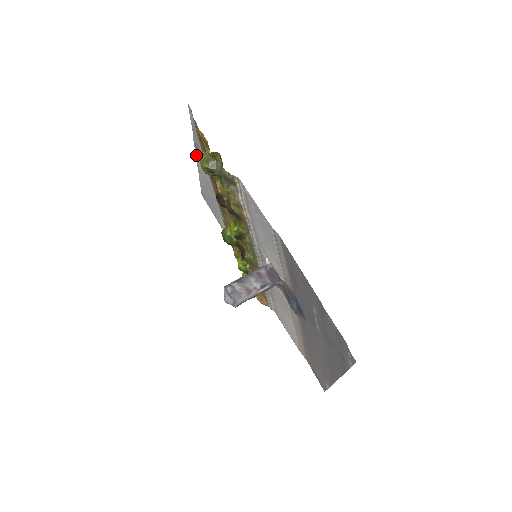
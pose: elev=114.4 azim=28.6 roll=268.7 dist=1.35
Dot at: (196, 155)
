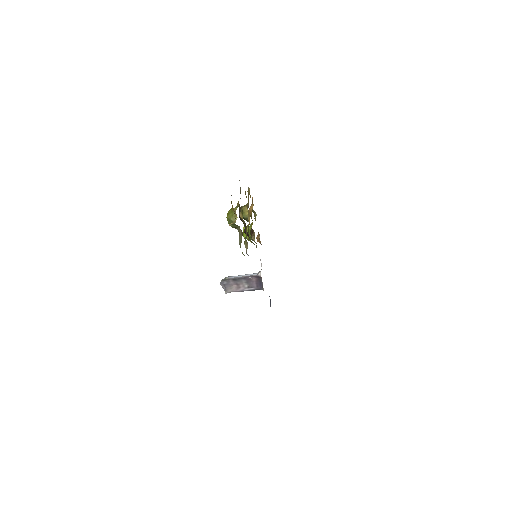
Dot at: occluded
